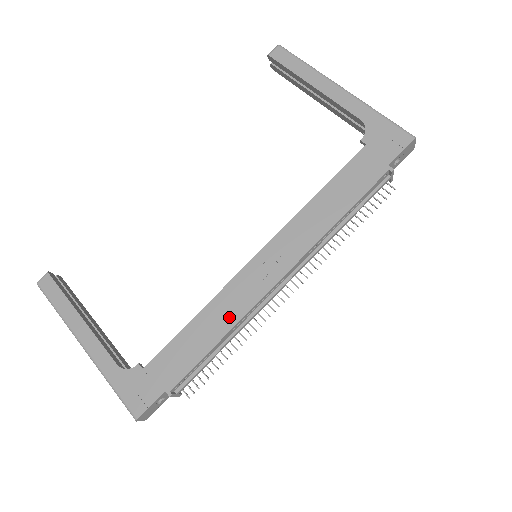
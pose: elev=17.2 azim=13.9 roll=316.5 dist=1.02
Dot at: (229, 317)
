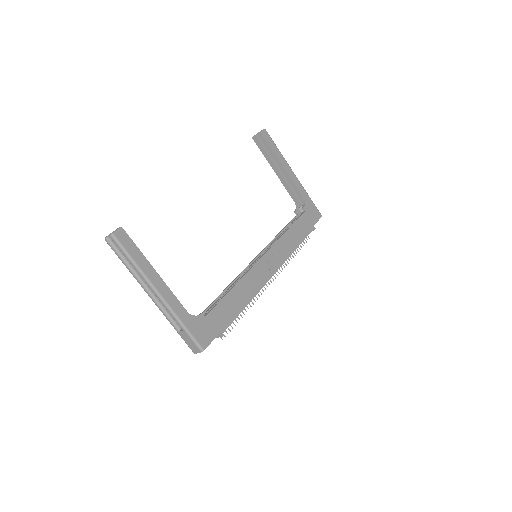
Dot at: (252, 290)
